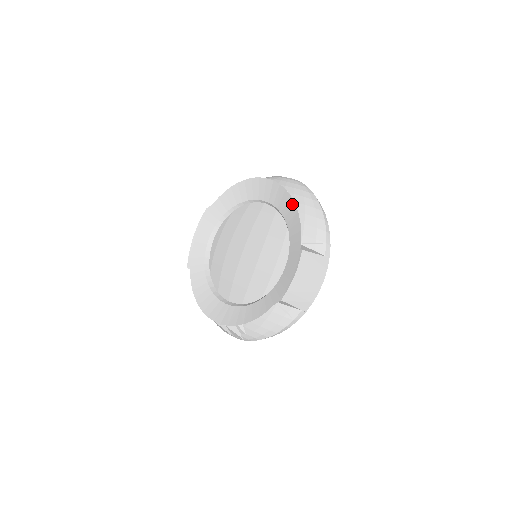
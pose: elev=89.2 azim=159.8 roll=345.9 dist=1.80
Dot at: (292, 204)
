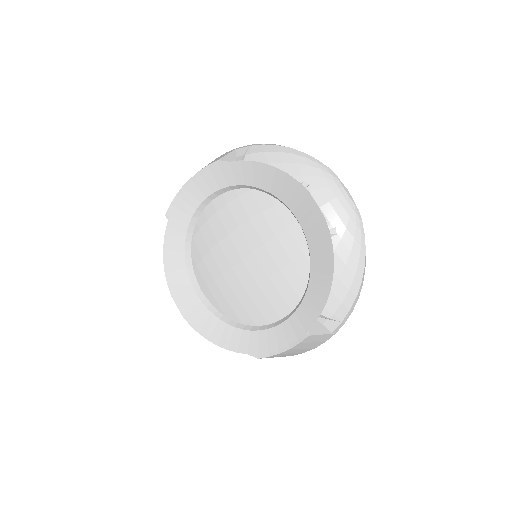
Dot at: (329, 272)
